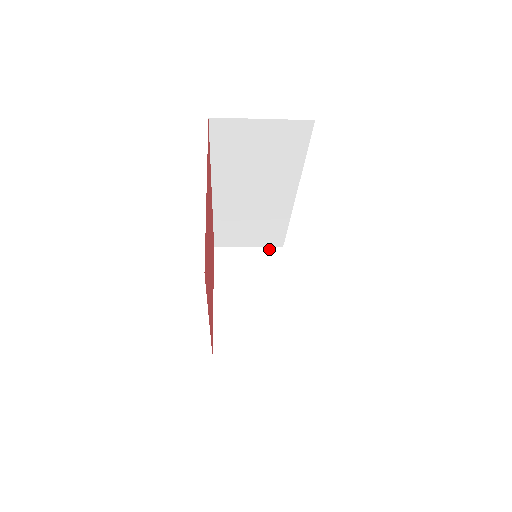
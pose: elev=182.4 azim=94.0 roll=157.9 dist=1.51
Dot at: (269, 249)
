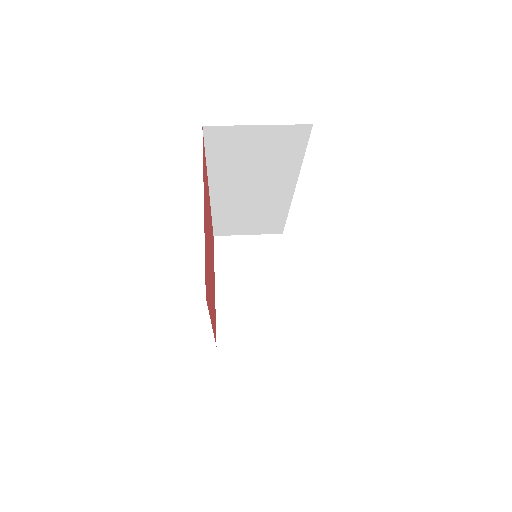
Dot at: (269, 236)
